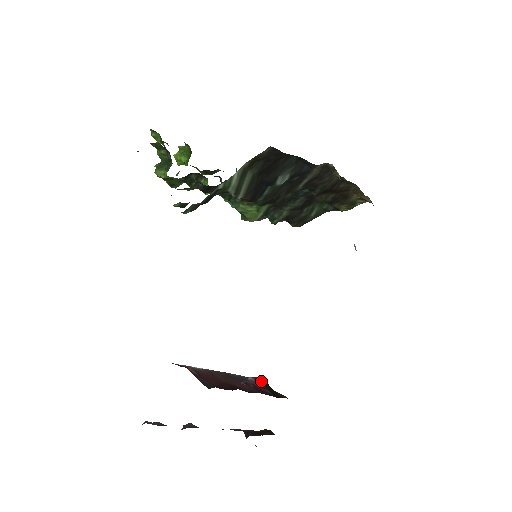
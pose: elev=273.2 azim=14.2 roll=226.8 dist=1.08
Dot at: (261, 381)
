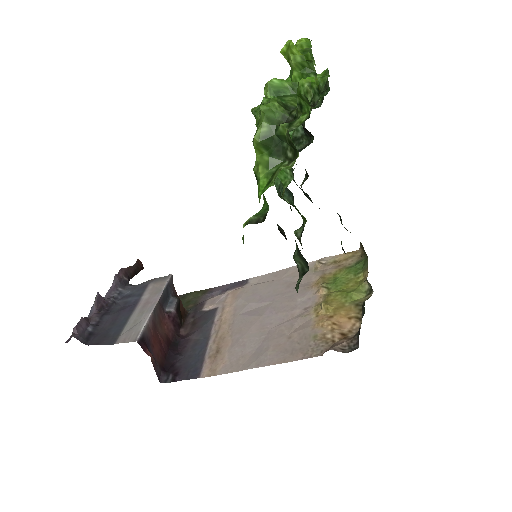
Dot at: (178, 308)
